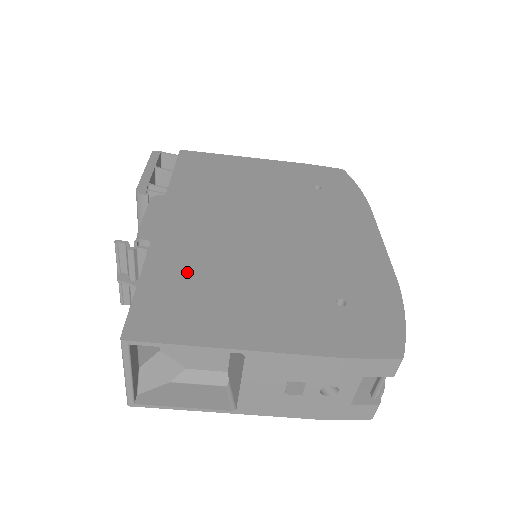
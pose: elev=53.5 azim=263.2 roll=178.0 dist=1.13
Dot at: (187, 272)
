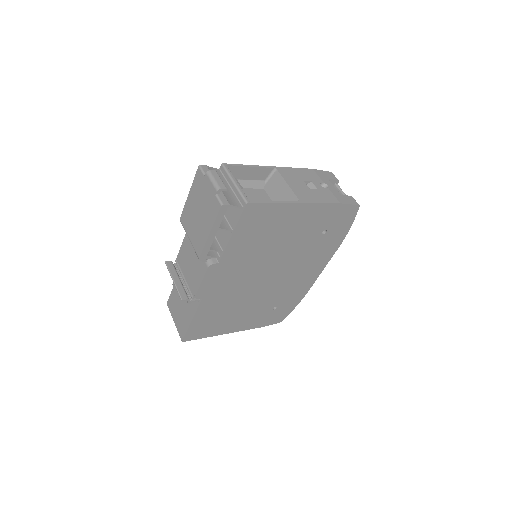
Dot at: (216, 311)
